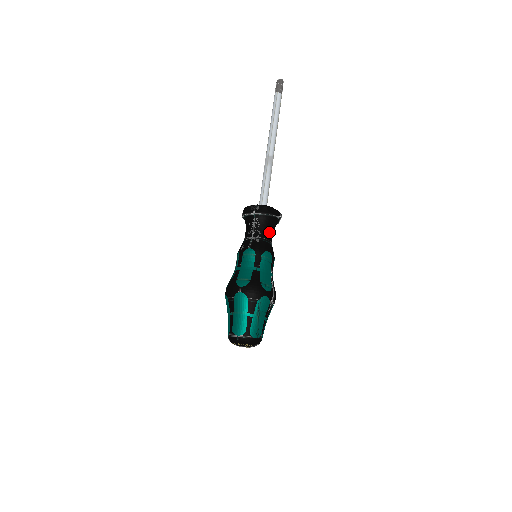
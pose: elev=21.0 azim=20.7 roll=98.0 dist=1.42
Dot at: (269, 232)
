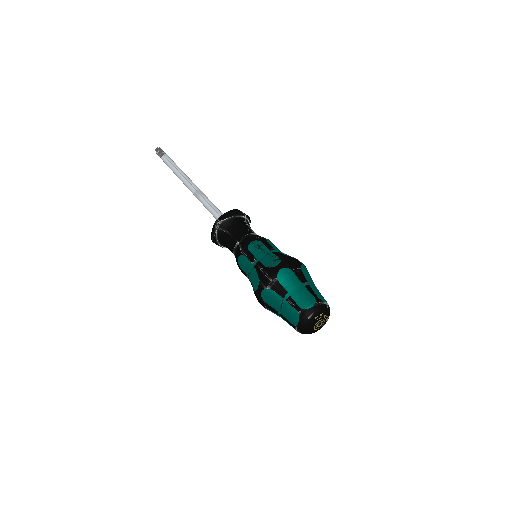
Dot at: occluded
